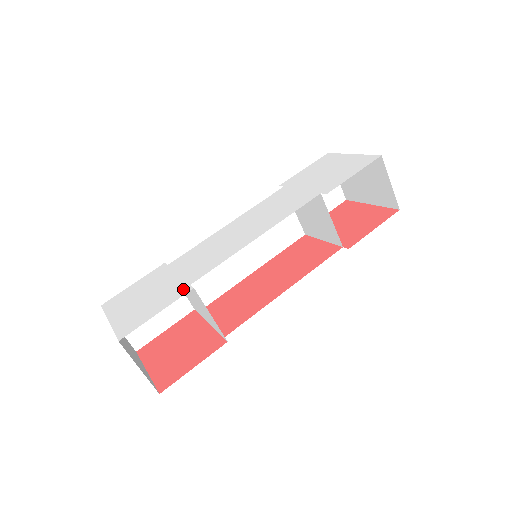
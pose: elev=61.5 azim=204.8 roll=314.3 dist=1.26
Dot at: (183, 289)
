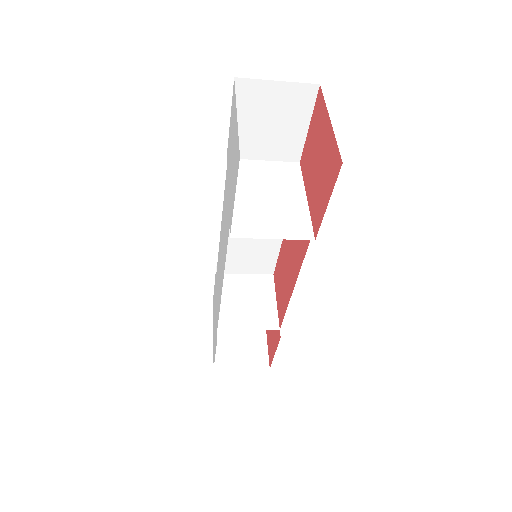
Dot at: (216, 333)
